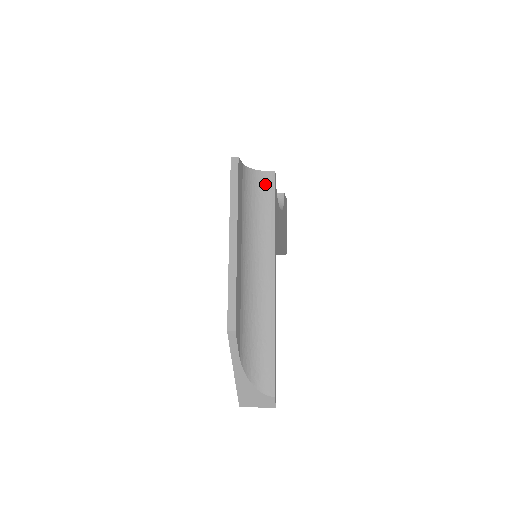
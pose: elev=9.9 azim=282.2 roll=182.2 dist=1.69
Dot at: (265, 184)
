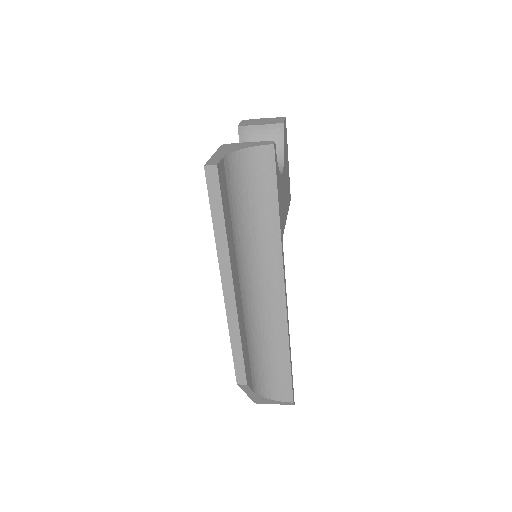
Dot at: (261, 168)
